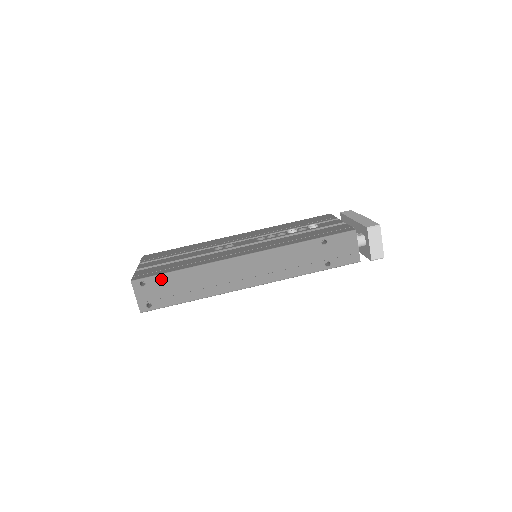
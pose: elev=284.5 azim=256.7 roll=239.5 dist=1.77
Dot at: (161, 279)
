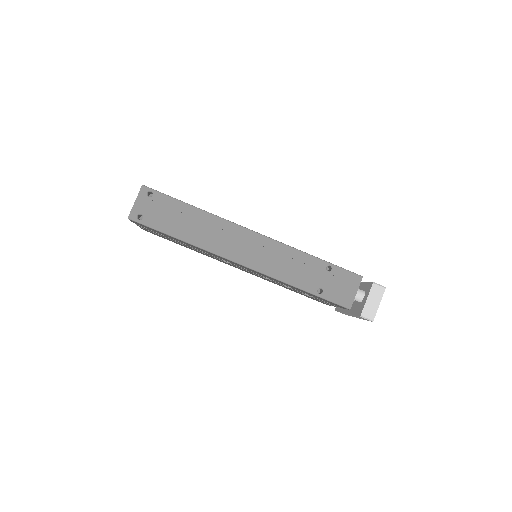
Dot at: (169, 201)
